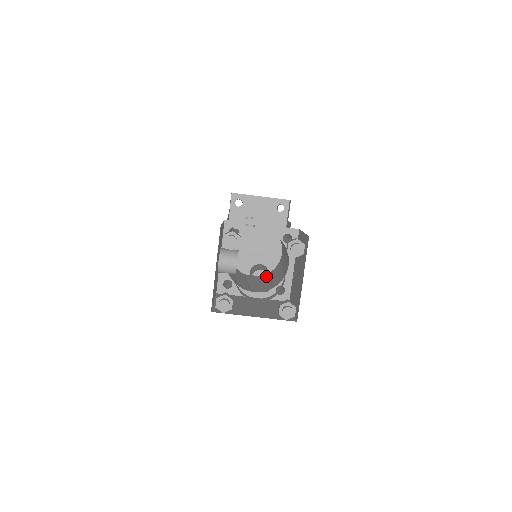
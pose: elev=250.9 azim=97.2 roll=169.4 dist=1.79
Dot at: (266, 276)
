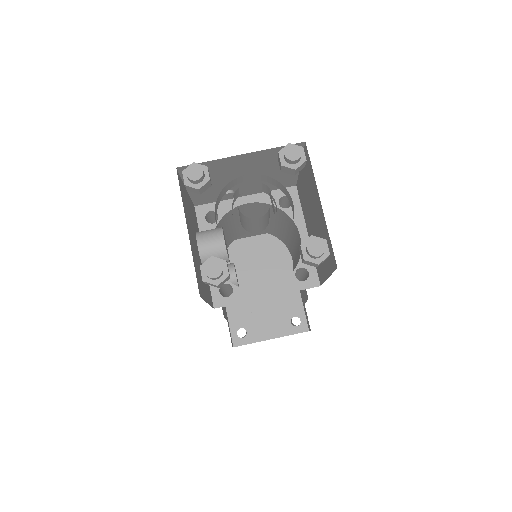
Dot at: occluded
